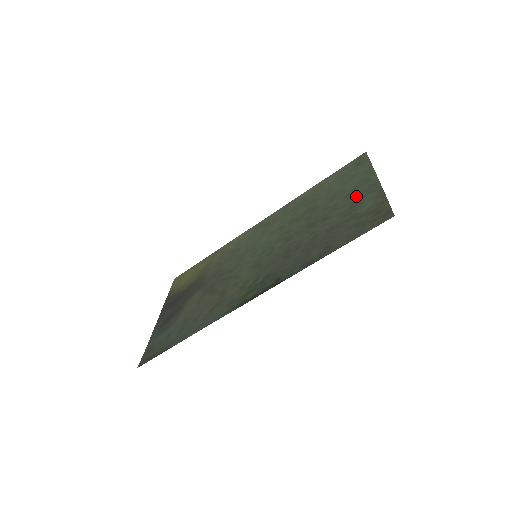
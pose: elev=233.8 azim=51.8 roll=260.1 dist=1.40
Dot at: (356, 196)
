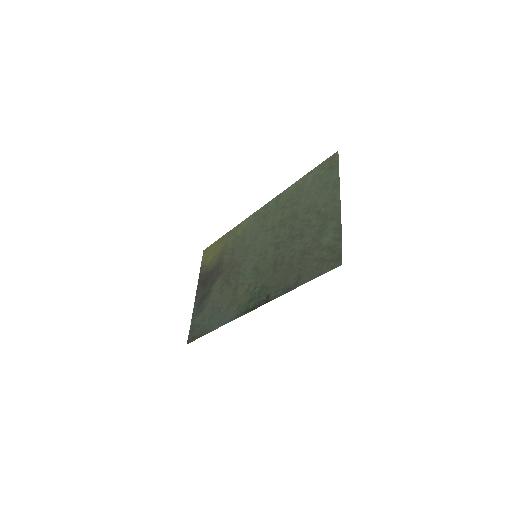
Dot at: (324, 218)
